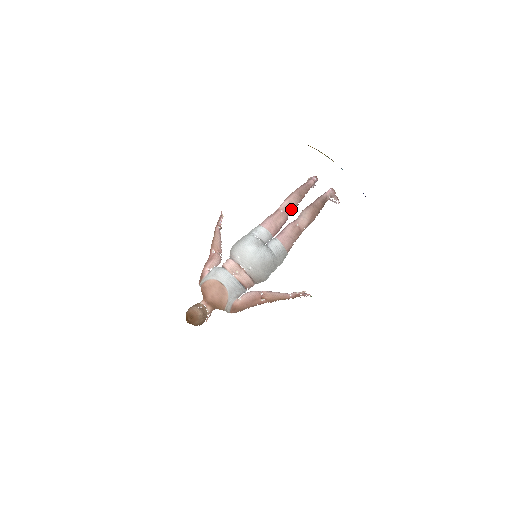
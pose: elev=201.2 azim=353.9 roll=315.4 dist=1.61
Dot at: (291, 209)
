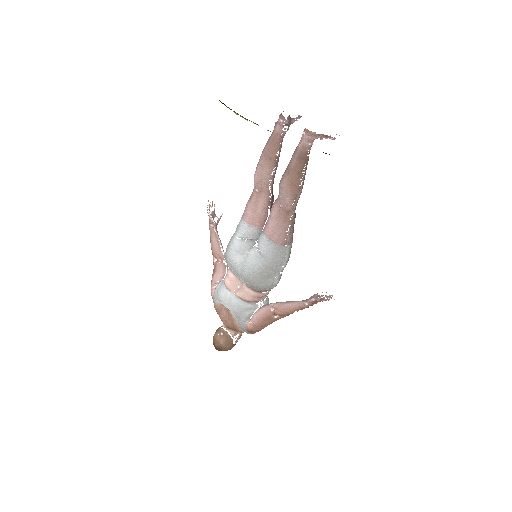
Dot at: (266, 183)
